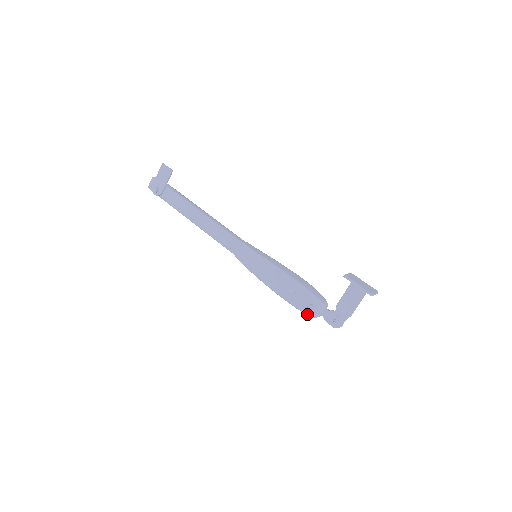
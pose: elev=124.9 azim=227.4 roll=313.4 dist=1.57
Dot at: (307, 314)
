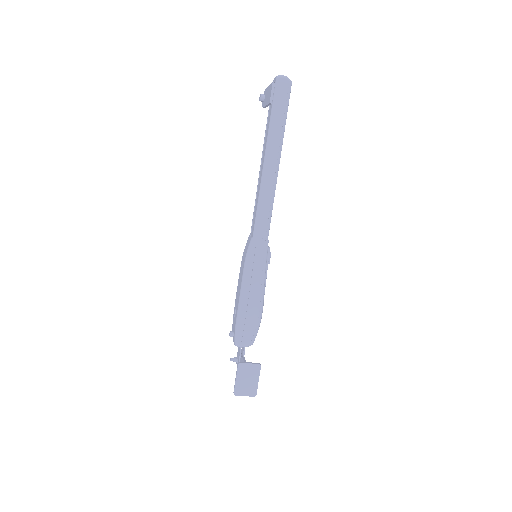
Dot at: occluded
